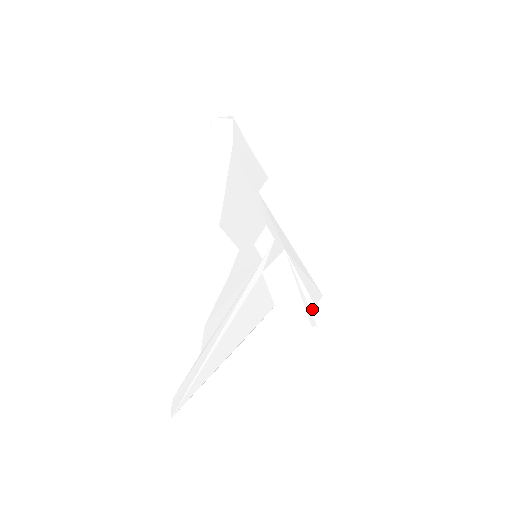
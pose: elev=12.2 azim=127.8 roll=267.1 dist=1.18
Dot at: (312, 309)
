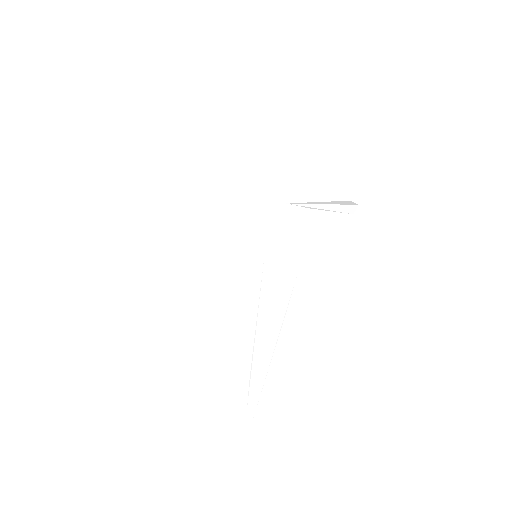
Dot at: (346, 203)
